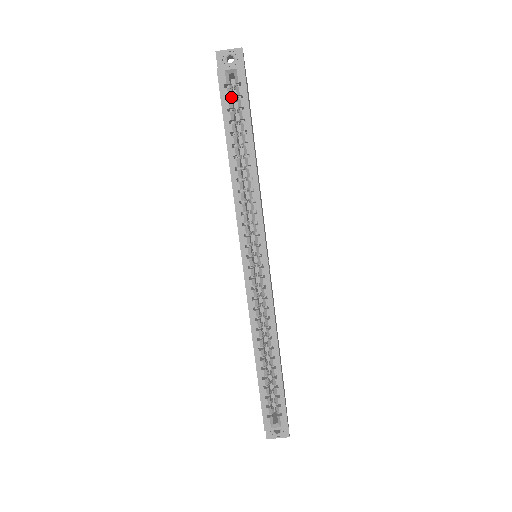
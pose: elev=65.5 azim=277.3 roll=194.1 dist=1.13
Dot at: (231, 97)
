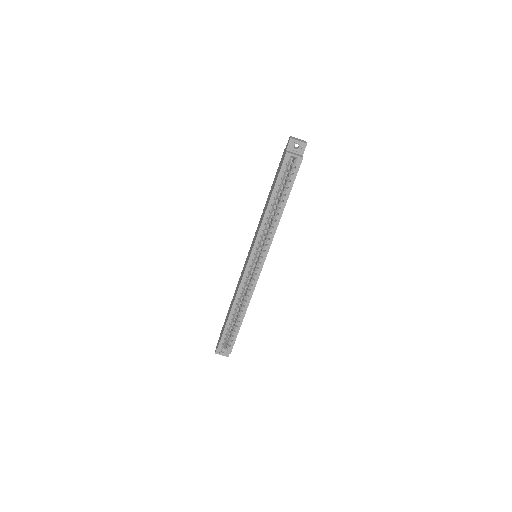
Dot at: (287, 170)
